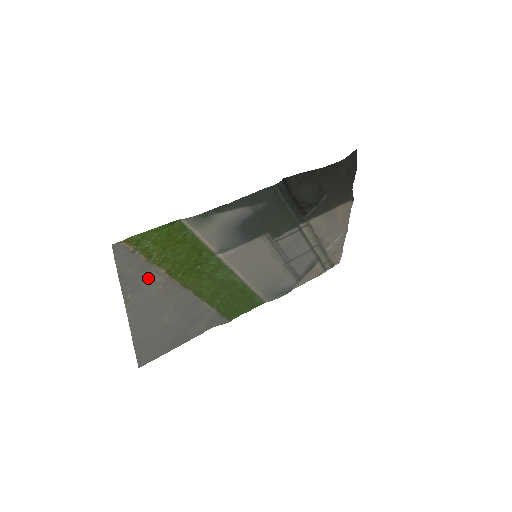
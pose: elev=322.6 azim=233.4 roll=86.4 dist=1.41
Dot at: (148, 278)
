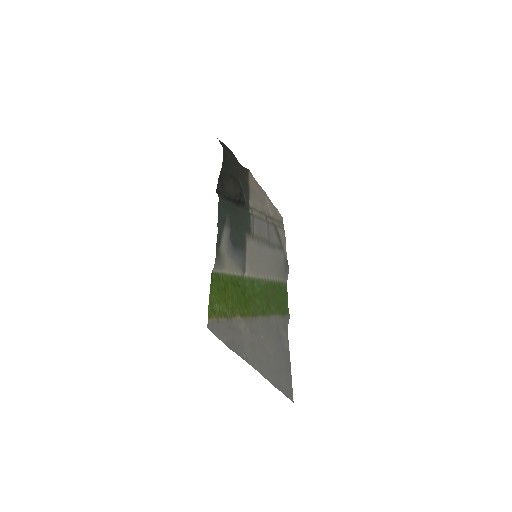
Dot at: (238, 331)
